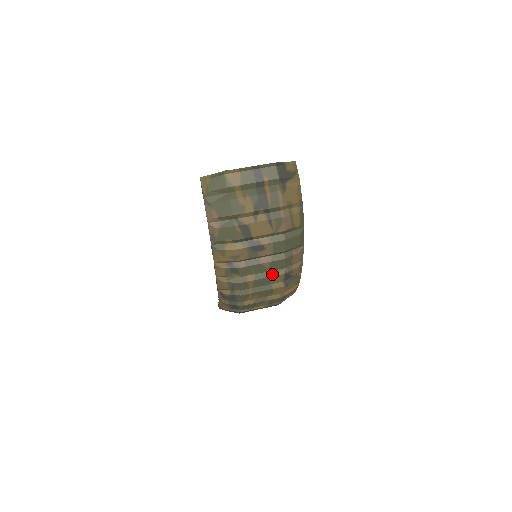
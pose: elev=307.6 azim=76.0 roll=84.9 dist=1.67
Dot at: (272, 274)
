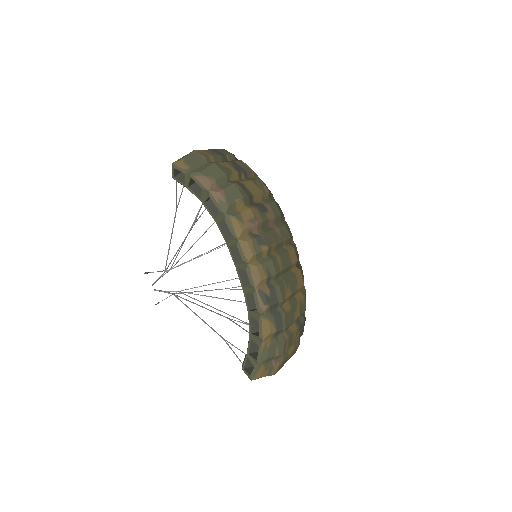
Dot at: (286, 249)
